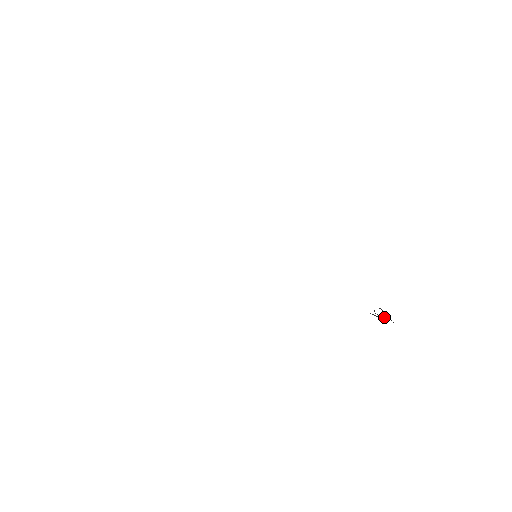
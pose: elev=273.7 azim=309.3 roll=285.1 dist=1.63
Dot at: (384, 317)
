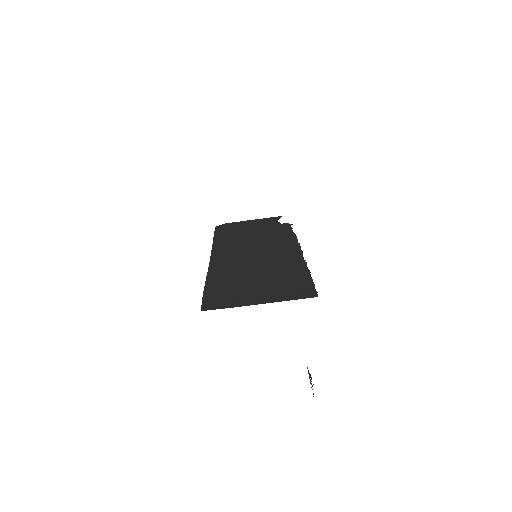
Dot at: (312, 385)
